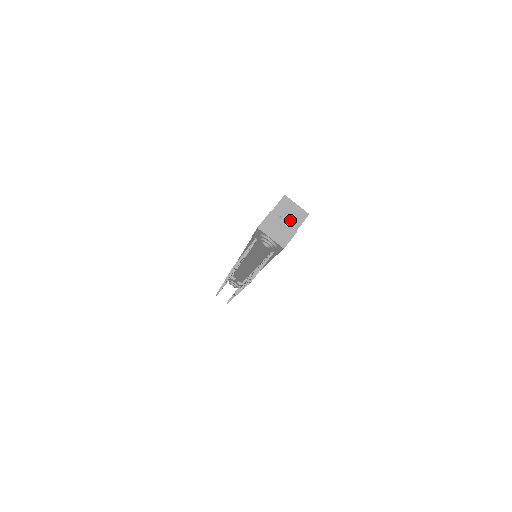
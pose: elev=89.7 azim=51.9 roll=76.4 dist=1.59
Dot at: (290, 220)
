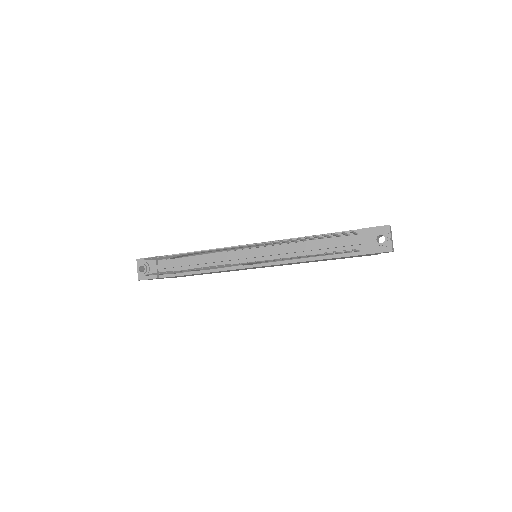
Dot at: occluded
